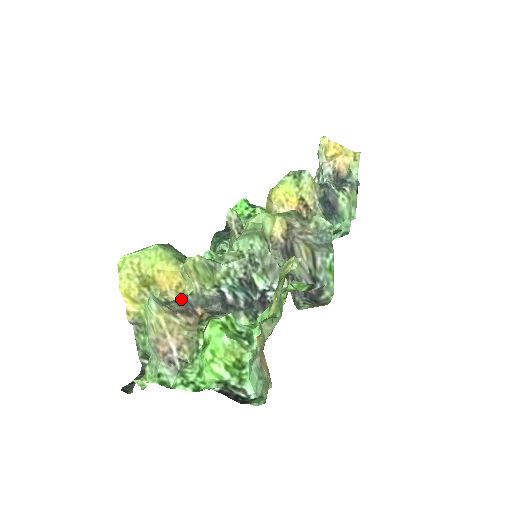
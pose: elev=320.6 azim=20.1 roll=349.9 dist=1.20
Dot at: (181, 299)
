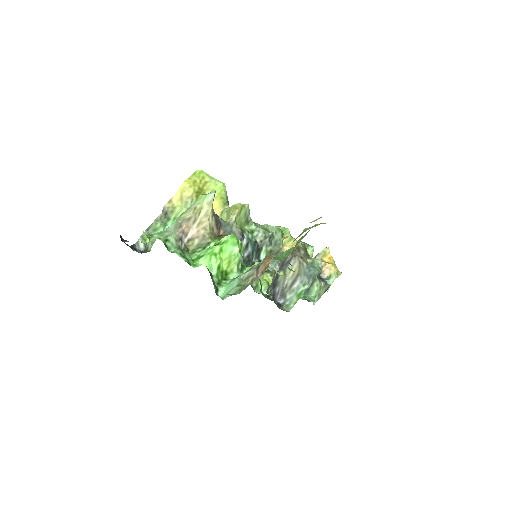
Dot at: (218, 216)
